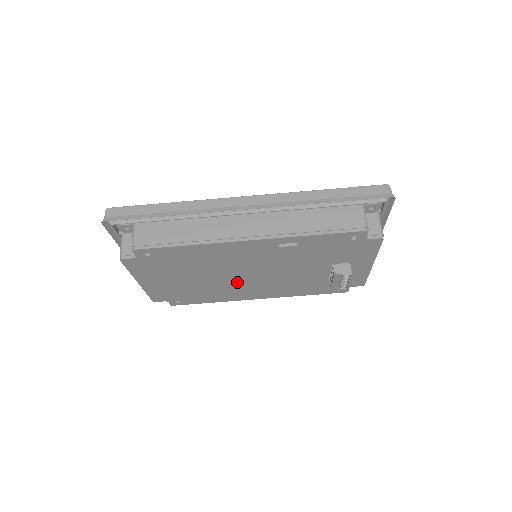
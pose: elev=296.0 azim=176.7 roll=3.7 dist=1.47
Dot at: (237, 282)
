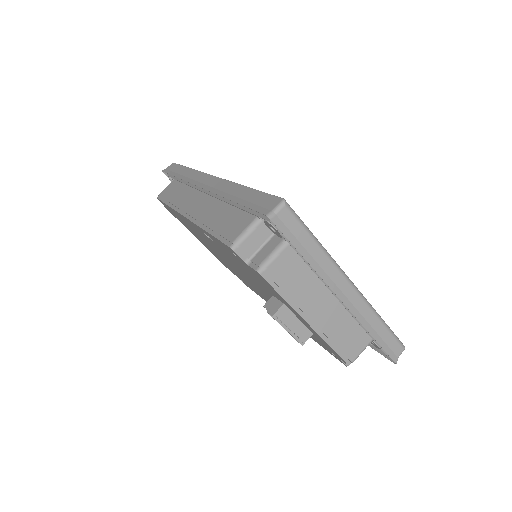
Dot at: occluded
